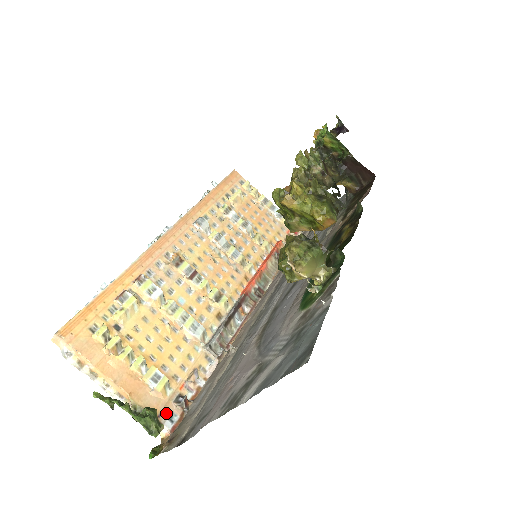
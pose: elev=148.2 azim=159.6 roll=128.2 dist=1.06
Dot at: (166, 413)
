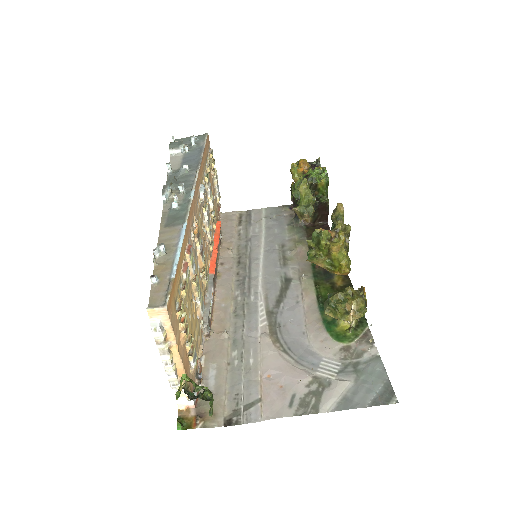
Dot at: occluded
